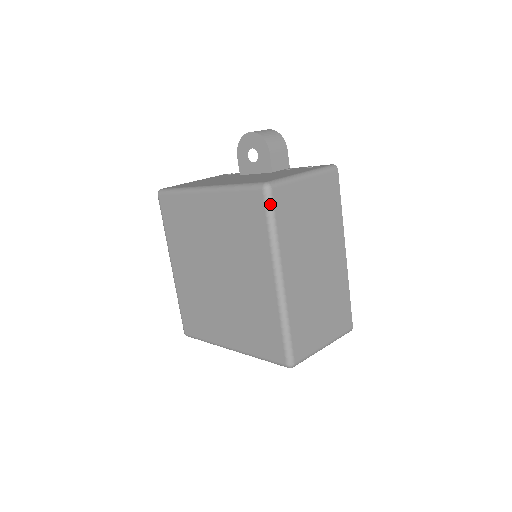
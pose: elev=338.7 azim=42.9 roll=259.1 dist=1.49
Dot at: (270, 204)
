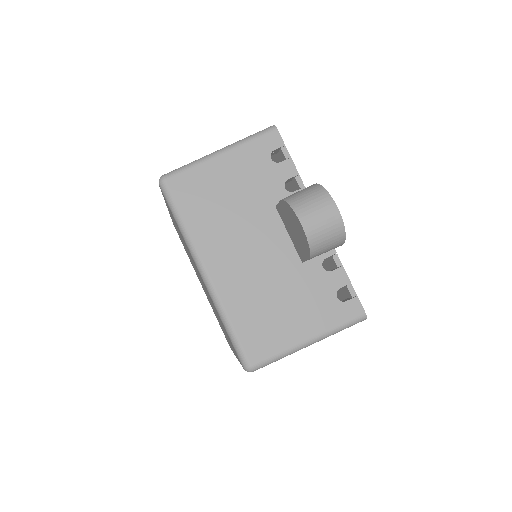
Dot at: occluded
